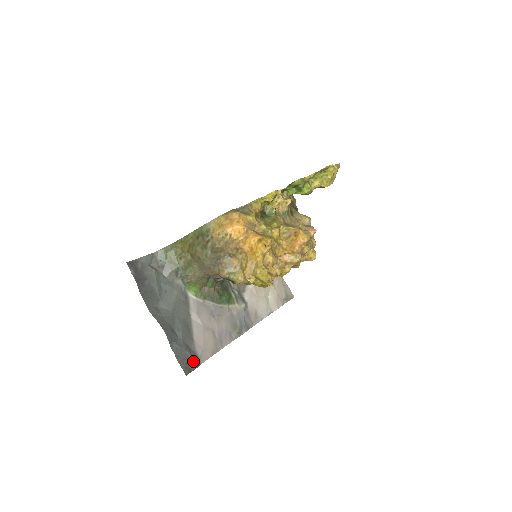
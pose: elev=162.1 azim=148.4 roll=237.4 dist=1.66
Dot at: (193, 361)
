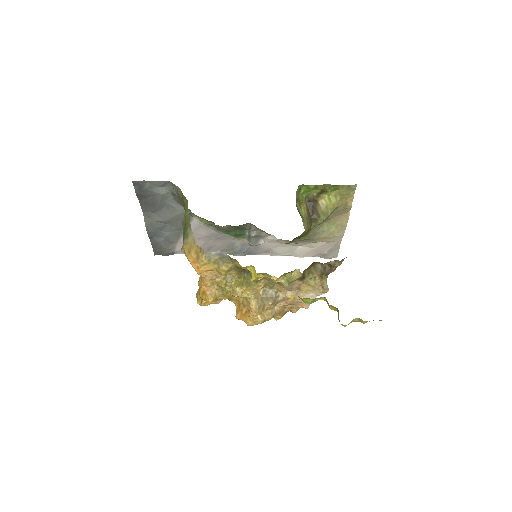
Dot at: (166, 252)
